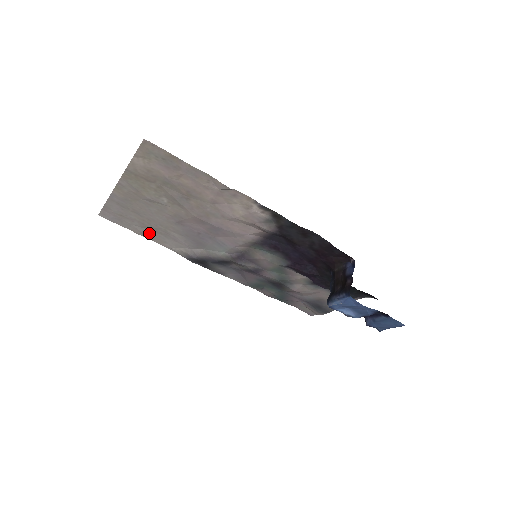
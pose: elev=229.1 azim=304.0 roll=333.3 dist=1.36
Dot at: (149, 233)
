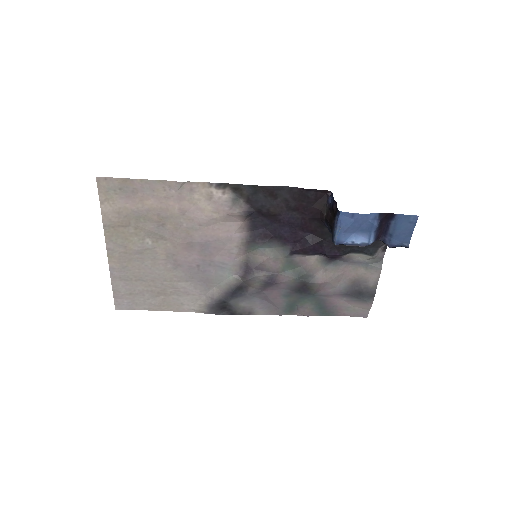
Dot at: (163, 302)
